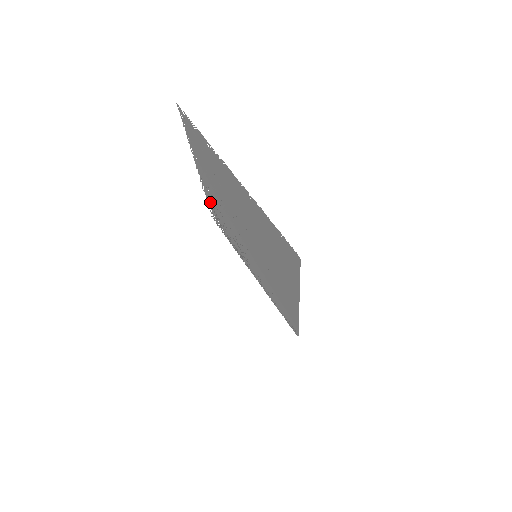
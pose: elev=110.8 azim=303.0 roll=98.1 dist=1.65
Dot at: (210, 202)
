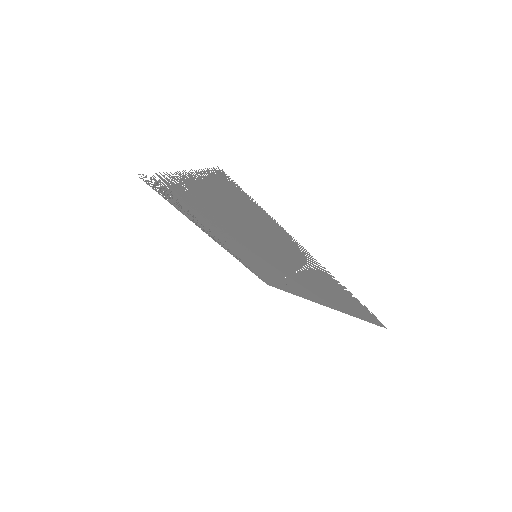
Dot at: (164, 184)
